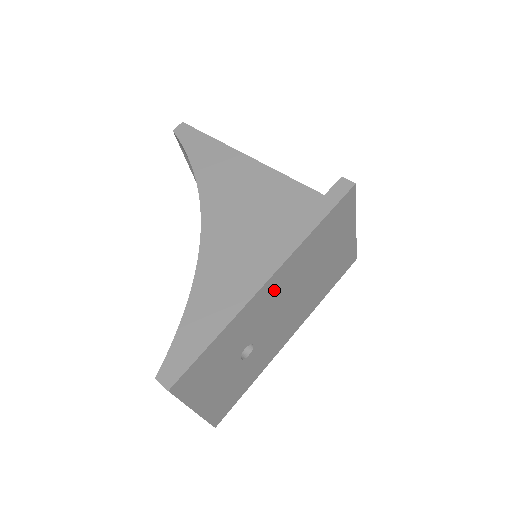
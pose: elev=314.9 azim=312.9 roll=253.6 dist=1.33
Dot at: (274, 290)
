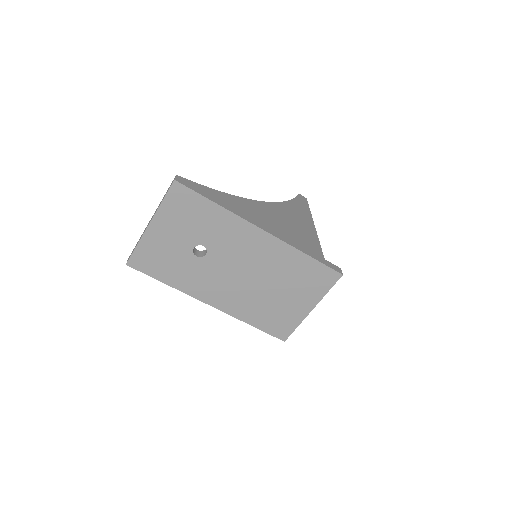
Dot at: (254, 243)
